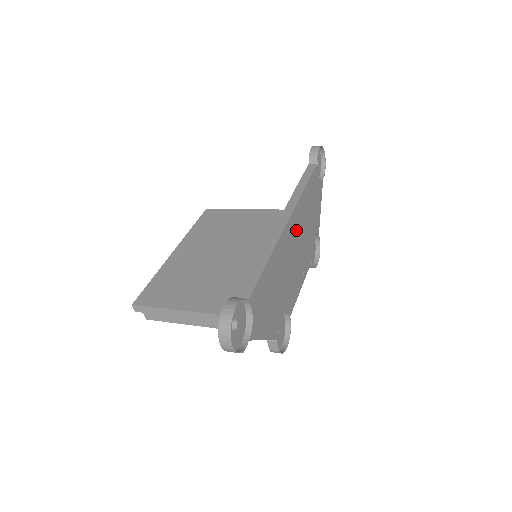
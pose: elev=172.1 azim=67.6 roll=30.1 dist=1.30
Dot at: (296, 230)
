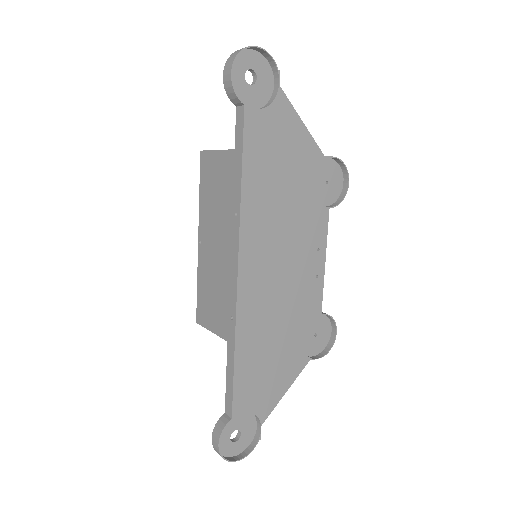
Dot at: (263, 252)
